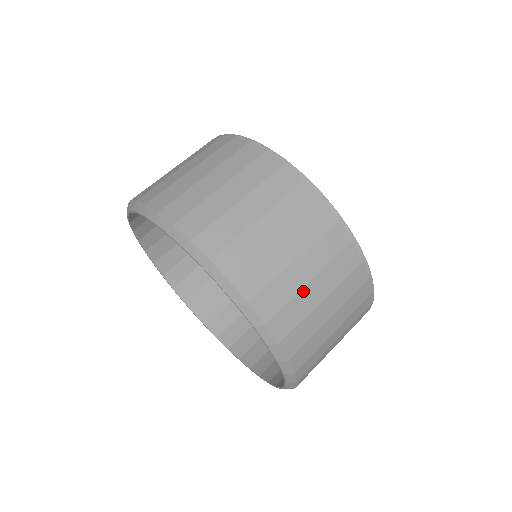
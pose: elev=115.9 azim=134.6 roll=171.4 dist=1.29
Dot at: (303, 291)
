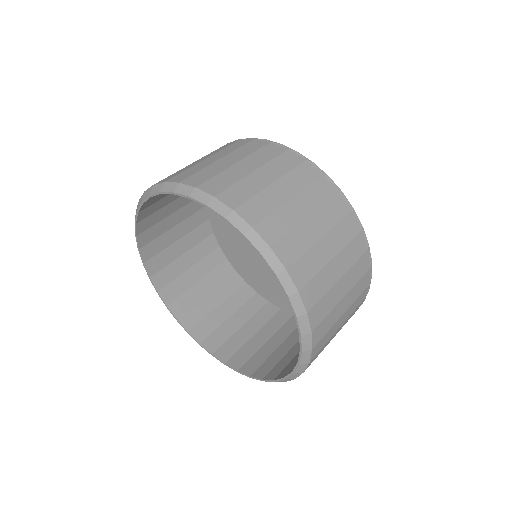
Dot at: (248, 177)
